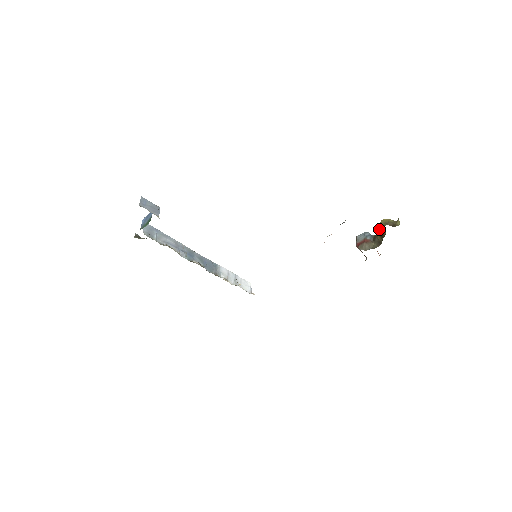
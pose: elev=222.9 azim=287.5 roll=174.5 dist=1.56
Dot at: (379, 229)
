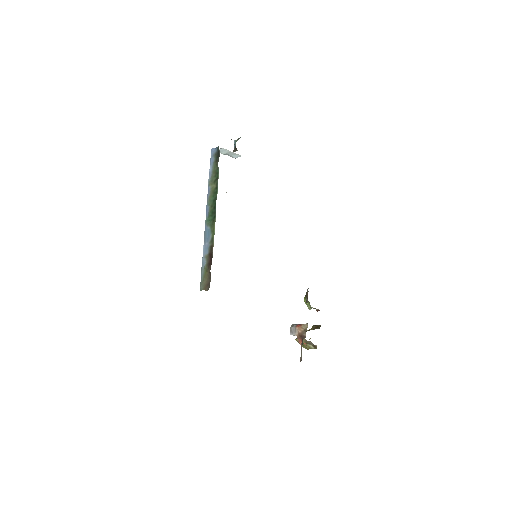
Dot at: occluded
